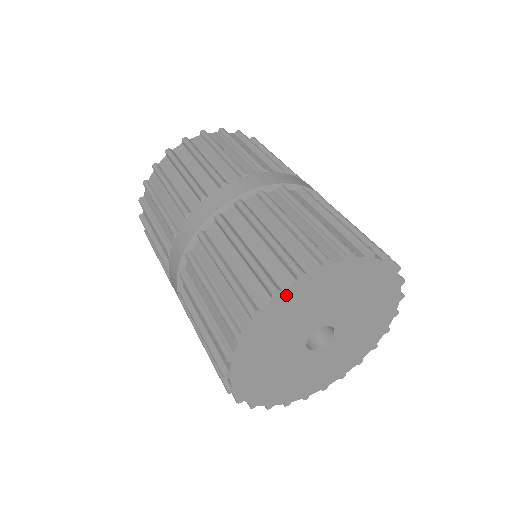
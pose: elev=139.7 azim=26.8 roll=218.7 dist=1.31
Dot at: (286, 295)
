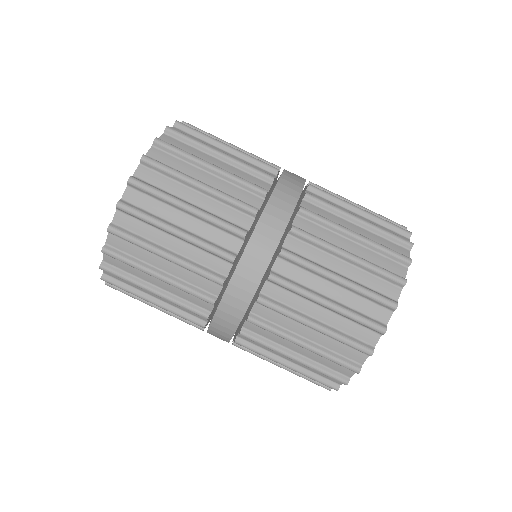
Dot at: occluded
